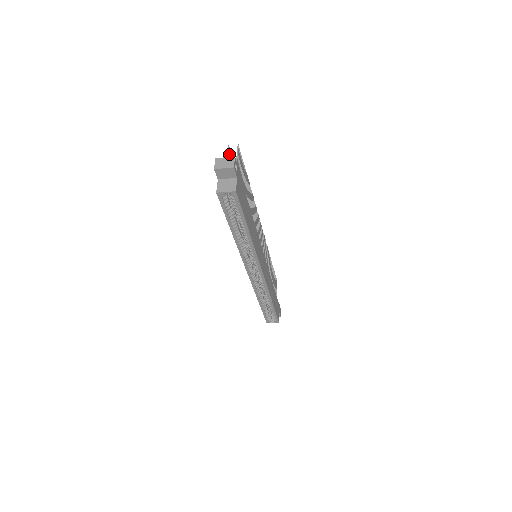
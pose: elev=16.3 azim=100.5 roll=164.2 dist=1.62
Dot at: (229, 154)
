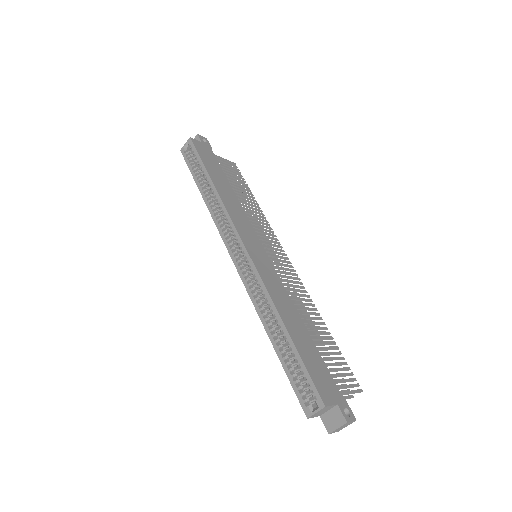
Dot at: occluded
